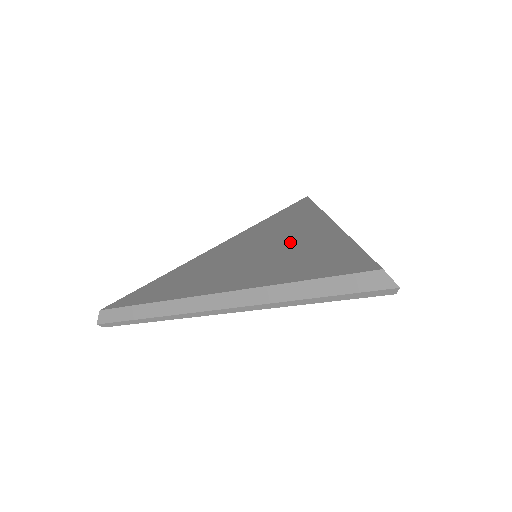
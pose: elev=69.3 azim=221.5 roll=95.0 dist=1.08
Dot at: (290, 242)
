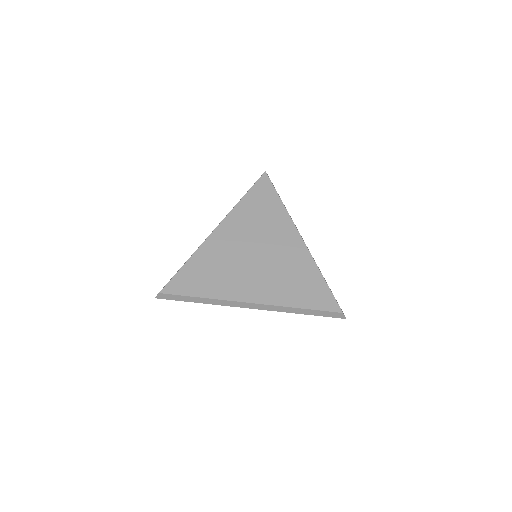
Dot at: (280, 255)
